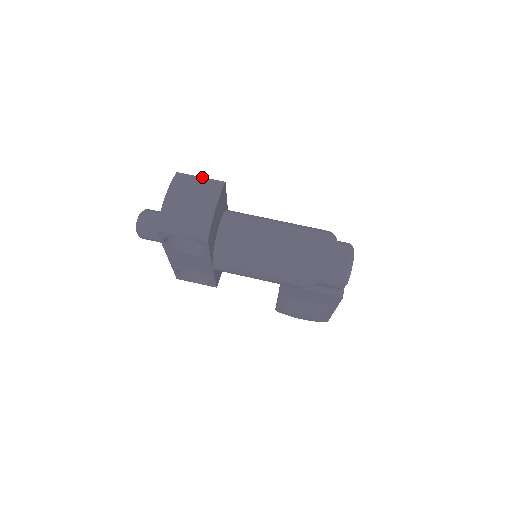
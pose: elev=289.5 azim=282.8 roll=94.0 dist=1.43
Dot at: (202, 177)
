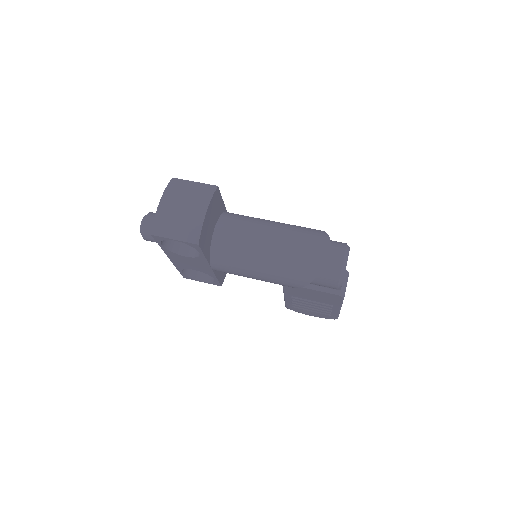
Dot at: (196, 182)
